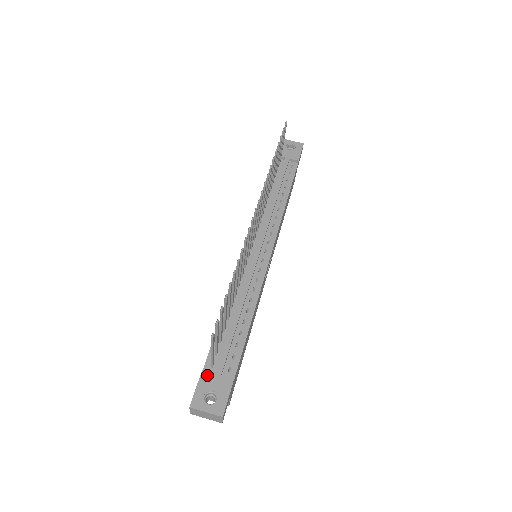
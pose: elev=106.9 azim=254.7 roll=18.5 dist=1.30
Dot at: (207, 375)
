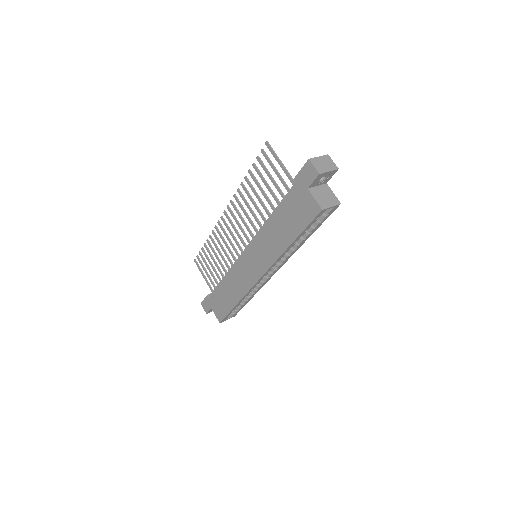
Dot at: occluded
